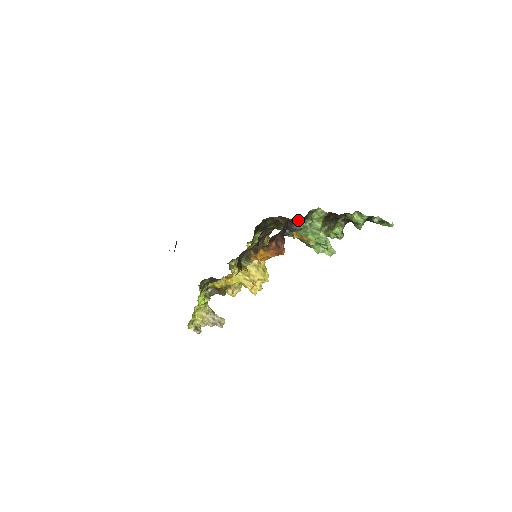
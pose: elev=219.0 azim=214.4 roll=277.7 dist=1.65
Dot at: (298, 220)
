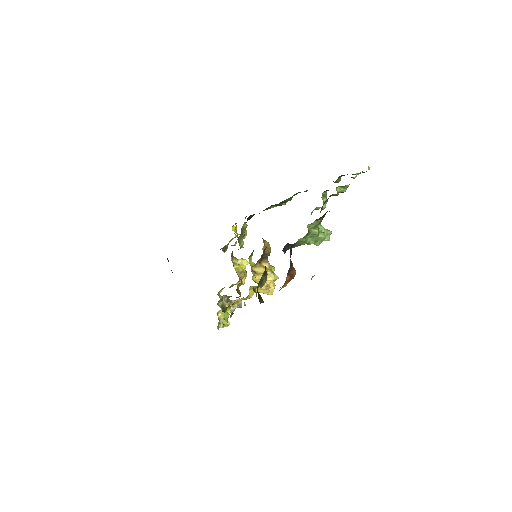
Dot at: occluded
